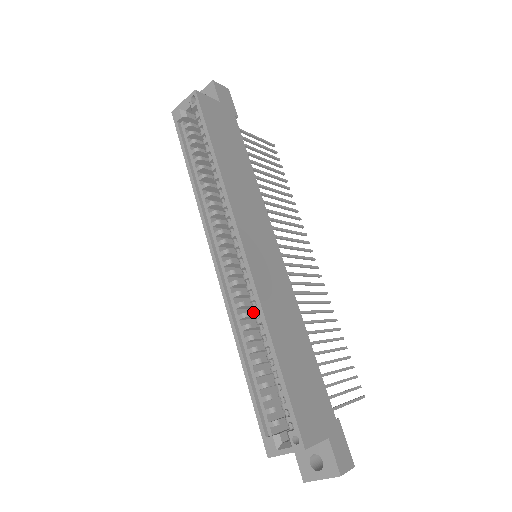
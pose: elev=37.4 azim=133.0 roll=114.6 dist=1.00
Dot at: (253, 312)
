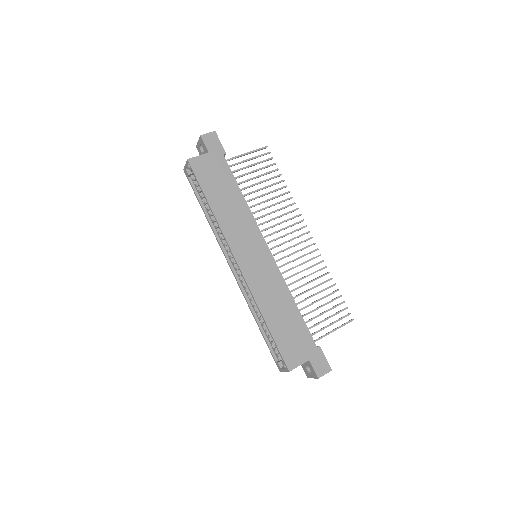
Dot at: occluded
